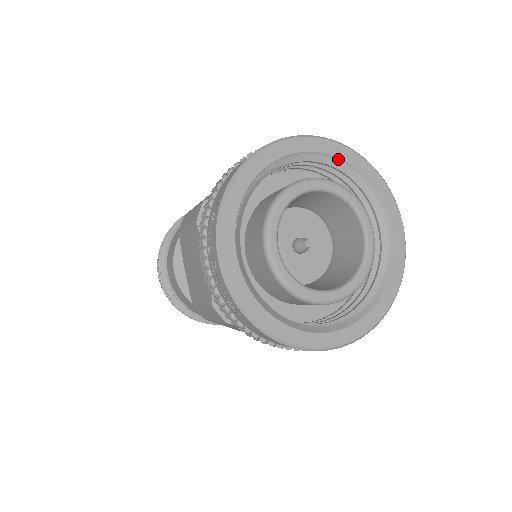
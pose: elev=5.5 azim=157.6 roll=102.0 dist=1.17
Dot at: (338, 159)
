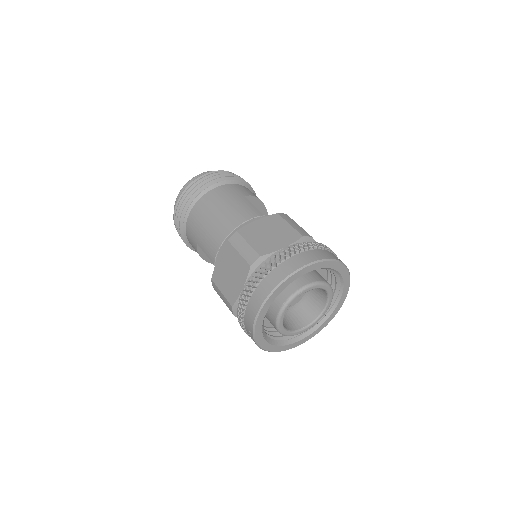
Dot at: occluded
